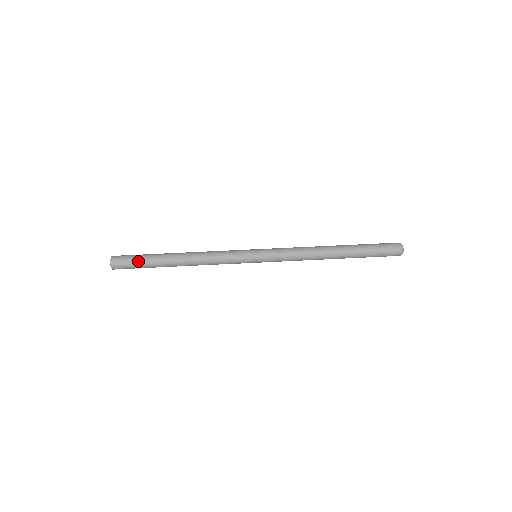
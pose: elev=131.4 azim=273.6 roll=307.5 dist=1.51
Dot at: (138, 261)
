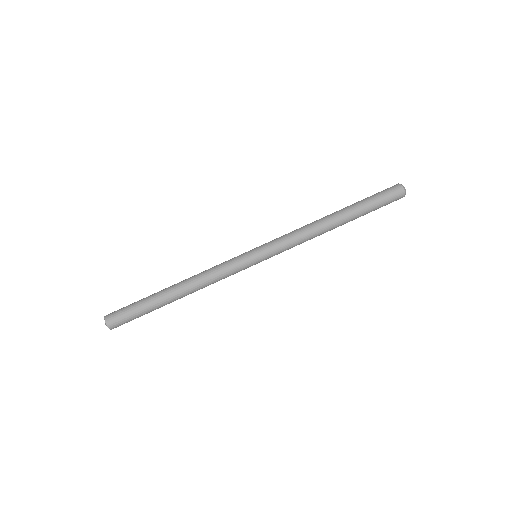
Dot at: occluded
